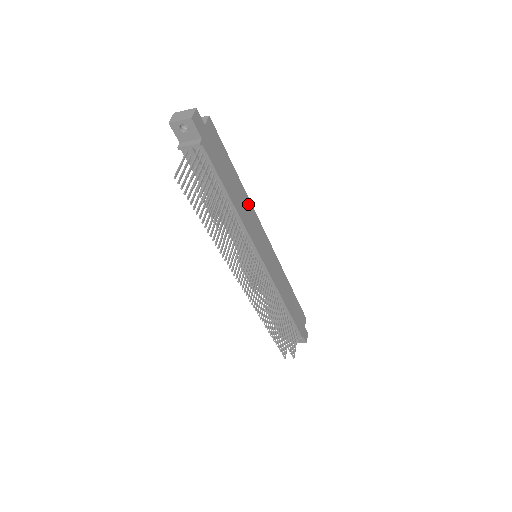
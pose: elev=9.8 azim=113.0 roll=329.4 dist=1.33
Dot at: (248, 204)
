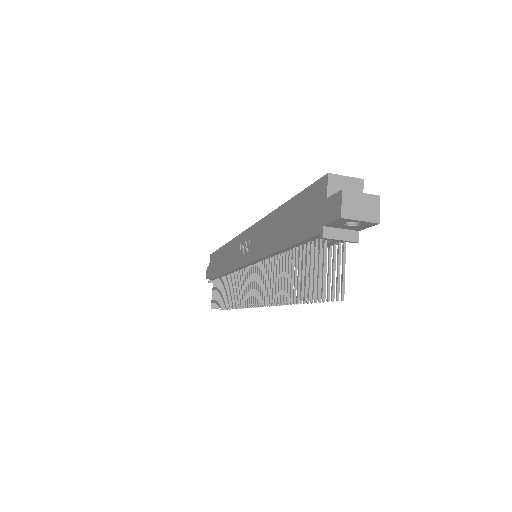
Dot at: occluded
